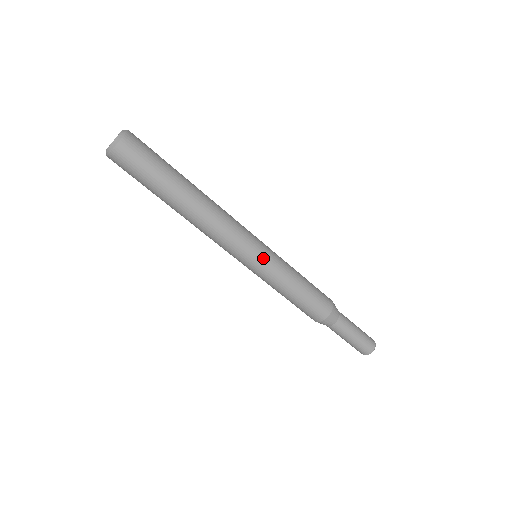
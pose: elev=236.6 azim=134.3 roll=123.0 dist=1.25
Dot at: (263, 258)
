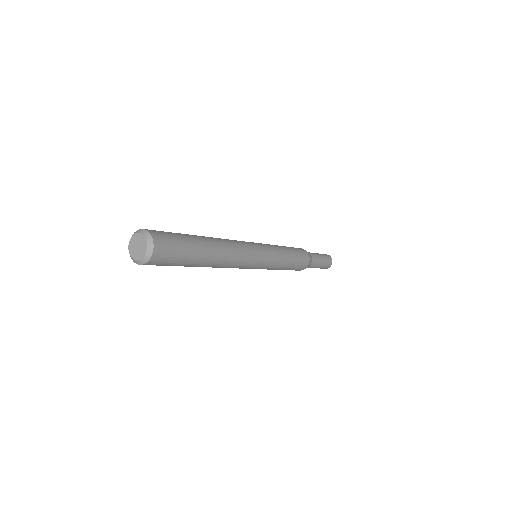
Dot at: (267, 257)
